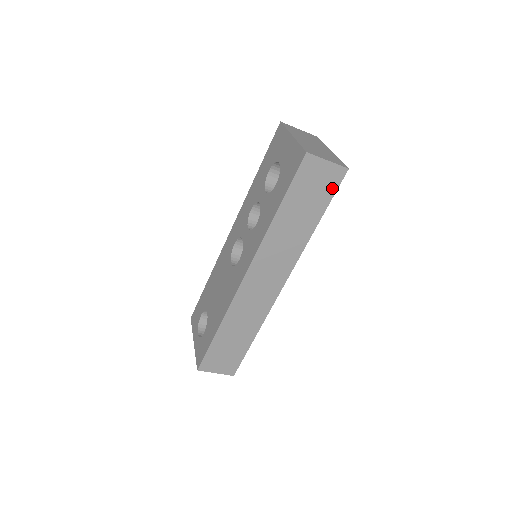
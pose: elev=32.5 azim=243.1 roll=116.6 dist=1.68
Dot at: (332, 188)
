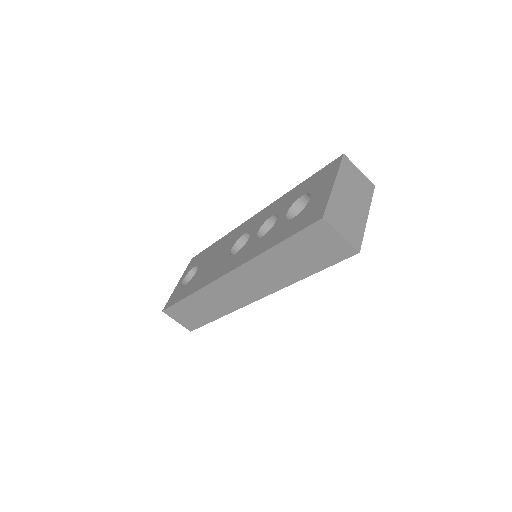
Dot at: (335, 258)
